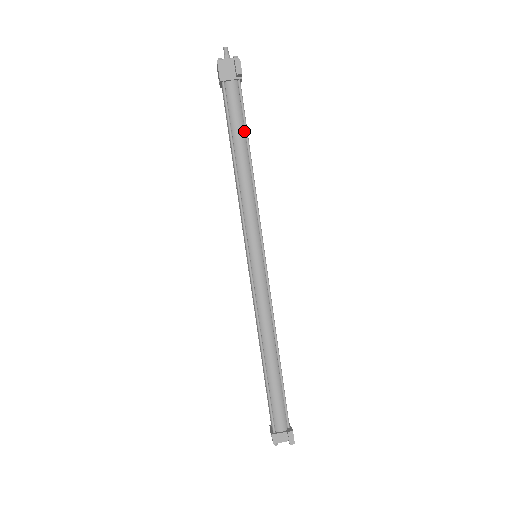
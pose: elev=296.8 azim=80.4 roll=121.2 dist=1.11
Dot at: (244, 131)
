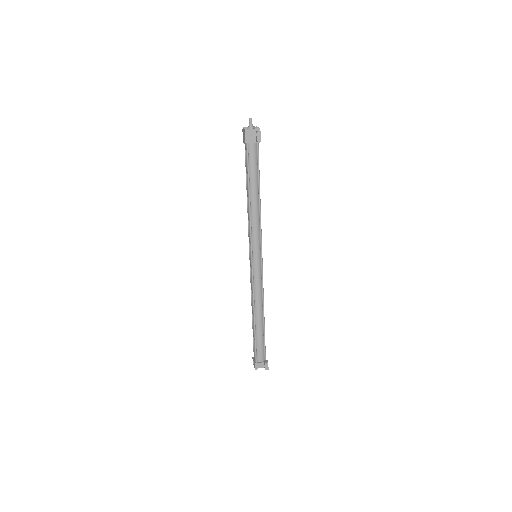
Dot at: (257, 177)
